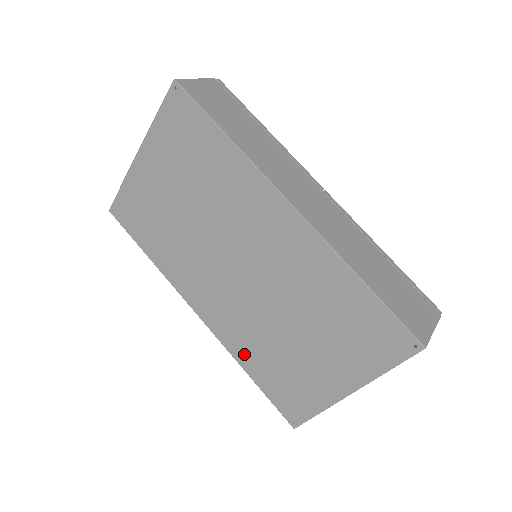
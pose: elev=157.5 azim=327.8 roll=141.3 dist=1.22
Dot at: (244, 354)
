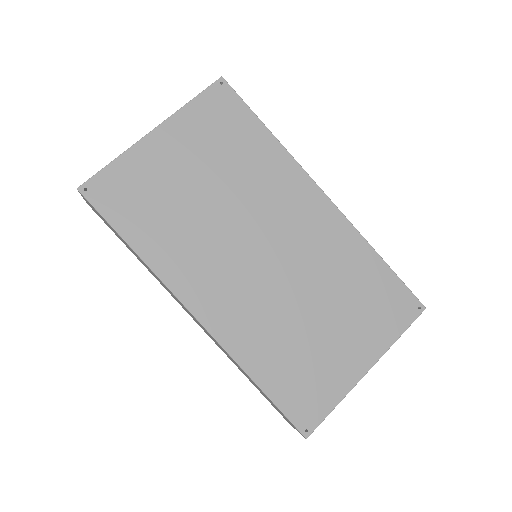
Dot at: (254, 355)
